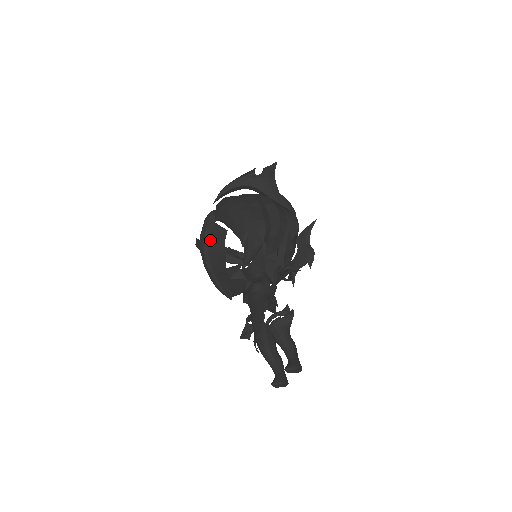
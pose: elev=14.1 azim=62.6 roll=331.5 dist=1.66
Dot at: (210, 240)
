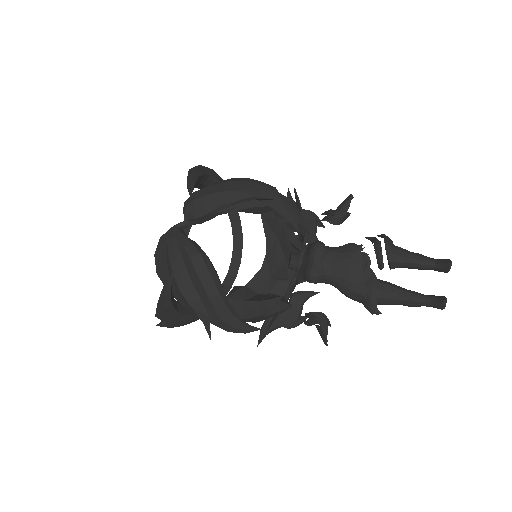
Dot at: (204, 252)
